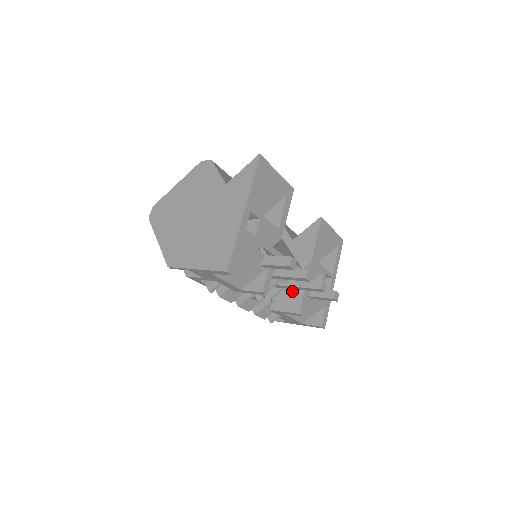
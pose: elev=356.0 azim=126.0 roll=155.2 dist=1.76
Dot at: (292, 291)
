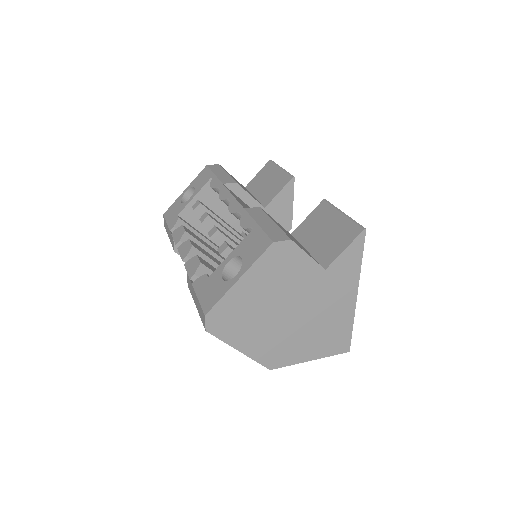
Dot at: occluded
